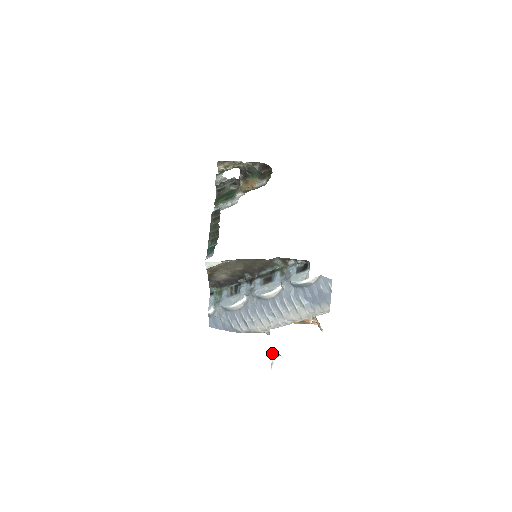
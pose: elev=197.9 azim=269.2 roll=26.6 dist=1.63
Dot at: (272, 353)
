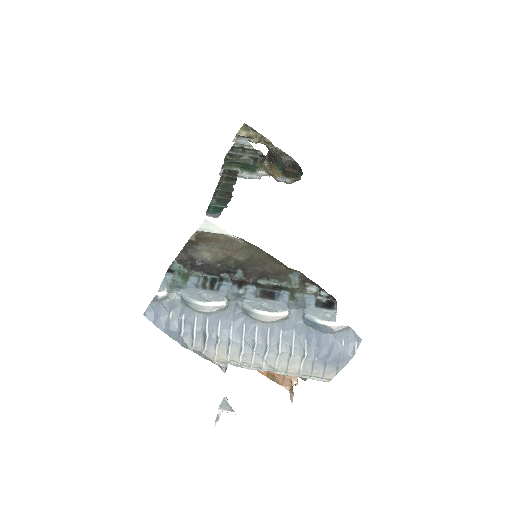
Dot at: (222, 401)
